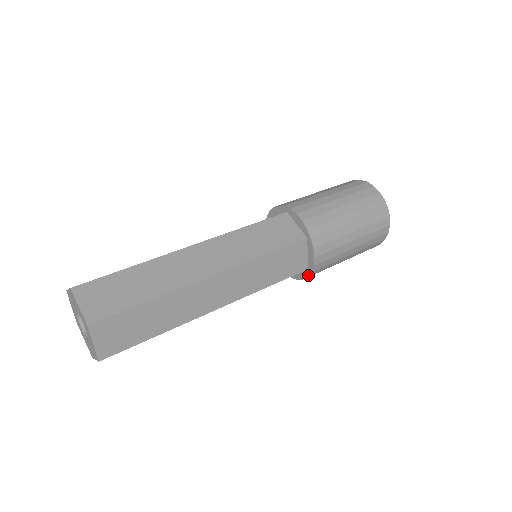
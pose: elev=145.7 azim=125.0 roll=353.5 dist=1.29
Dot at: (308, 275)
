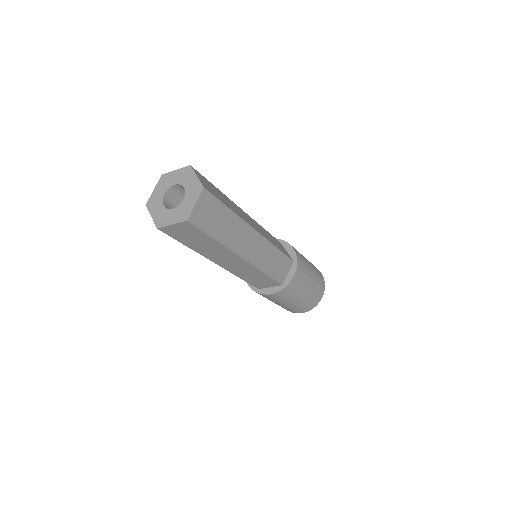
Dot at: (296, 264)
